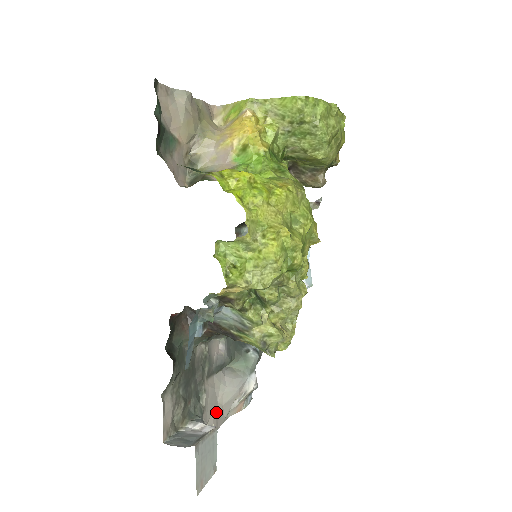
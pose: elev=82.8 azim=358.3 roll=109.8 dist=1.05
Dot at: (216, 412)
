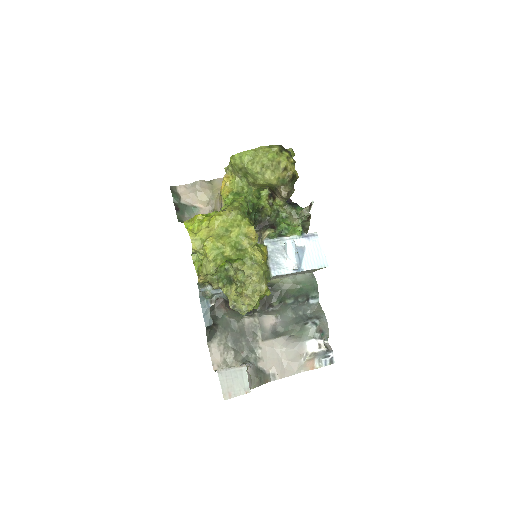
Dot at: (280, 365)
